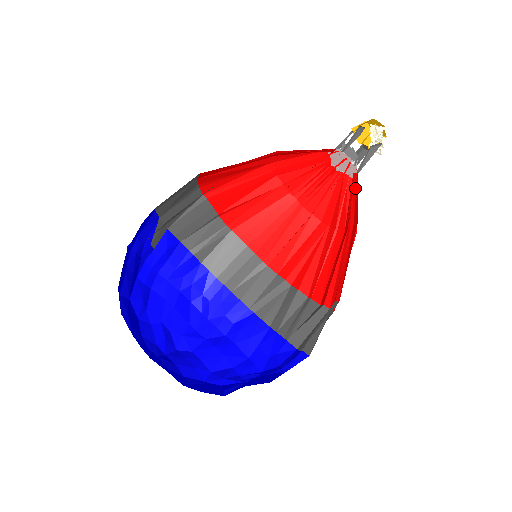
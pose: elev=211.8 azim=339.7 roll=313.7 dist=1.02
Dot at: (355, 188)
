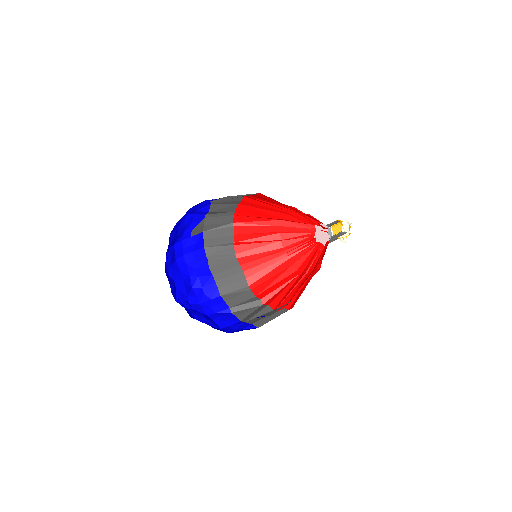
Dot at: occluded
